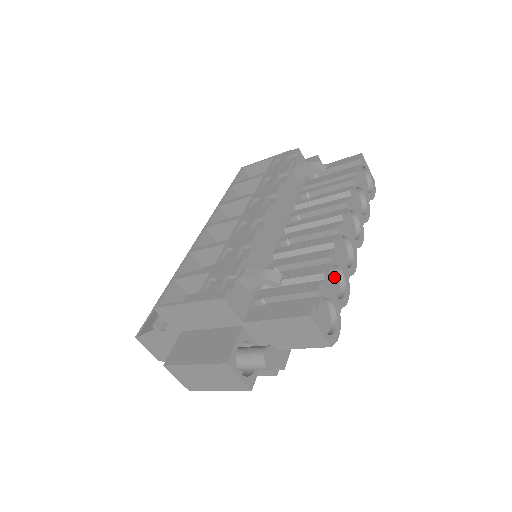
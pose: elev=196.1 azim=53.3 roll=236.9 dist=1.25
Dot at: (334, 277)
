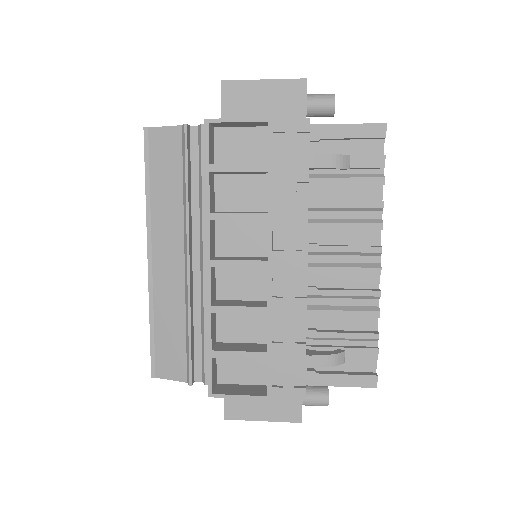
Dot at: occluded
